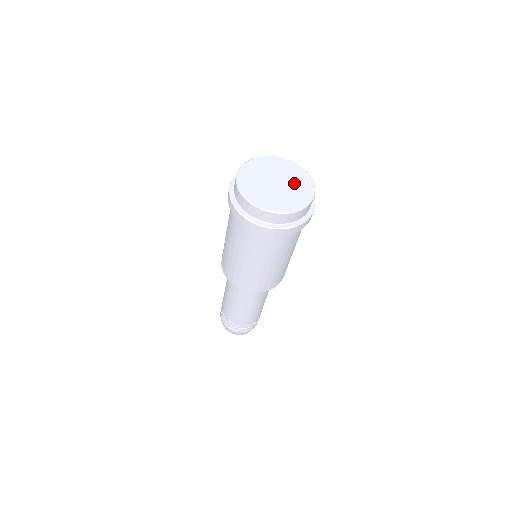
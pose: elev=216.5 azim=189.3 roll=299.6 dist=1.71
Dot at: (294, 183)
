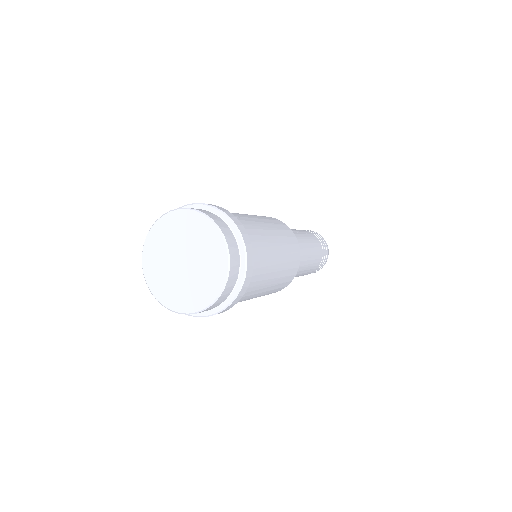
Dot at: (197, 280)
